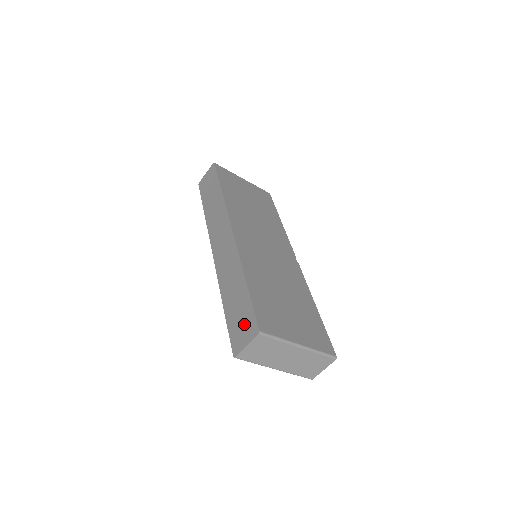
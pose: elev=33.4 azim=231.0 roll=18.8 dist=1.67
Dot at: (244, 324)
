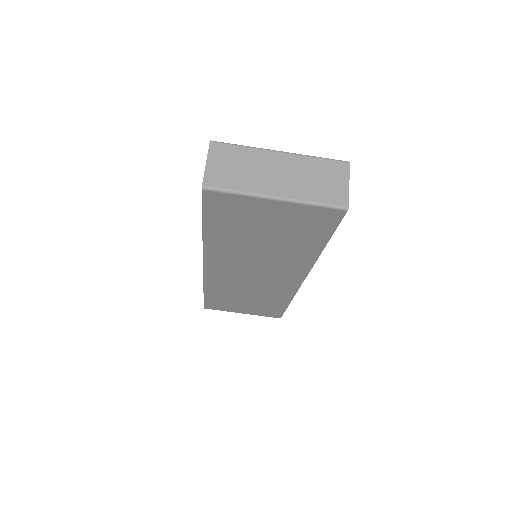
Dot at: occluded
